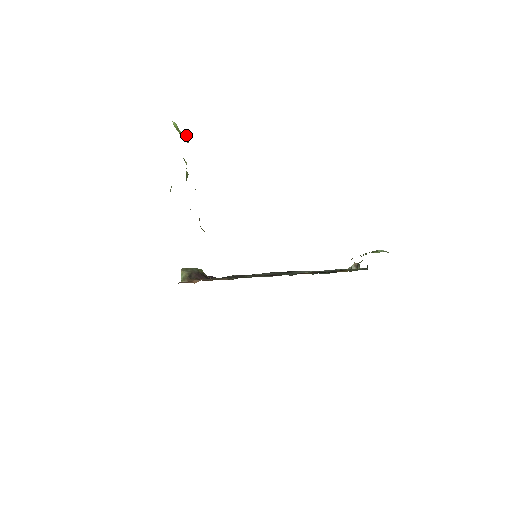
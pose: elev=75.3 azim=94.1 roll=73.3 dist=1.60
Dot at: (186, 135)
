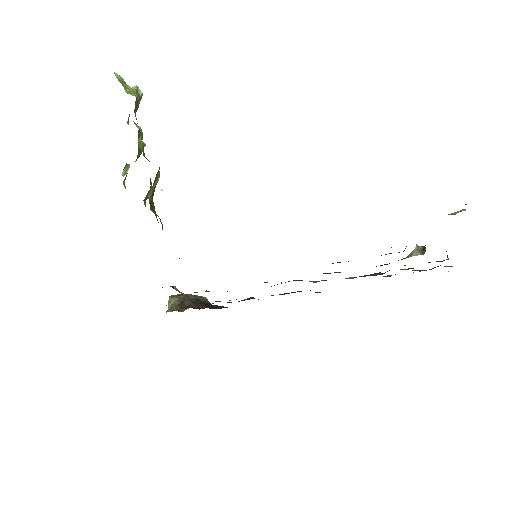
Dot at: (136, 89)
